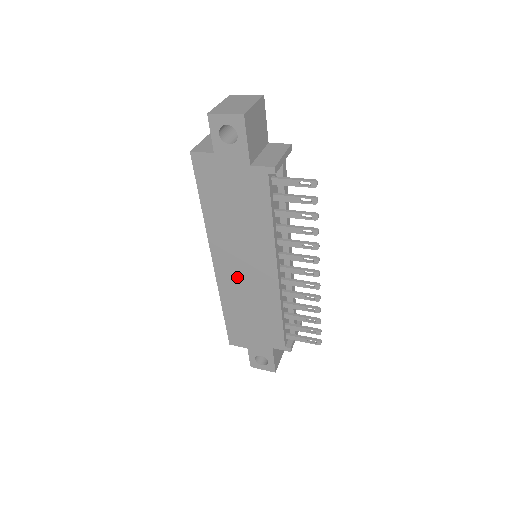
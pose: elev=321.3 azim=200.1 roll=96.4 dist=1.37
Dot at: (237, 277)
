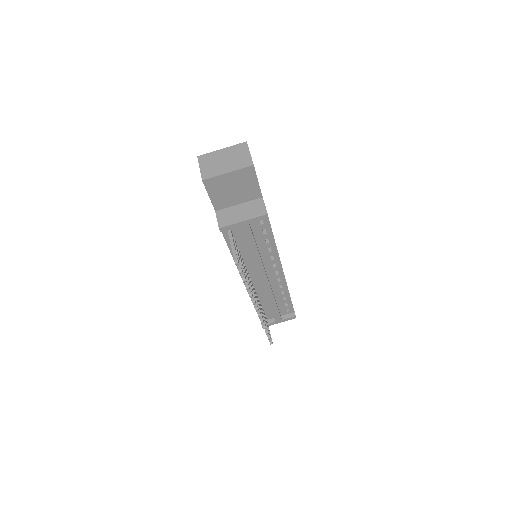
Dot at: occluded
